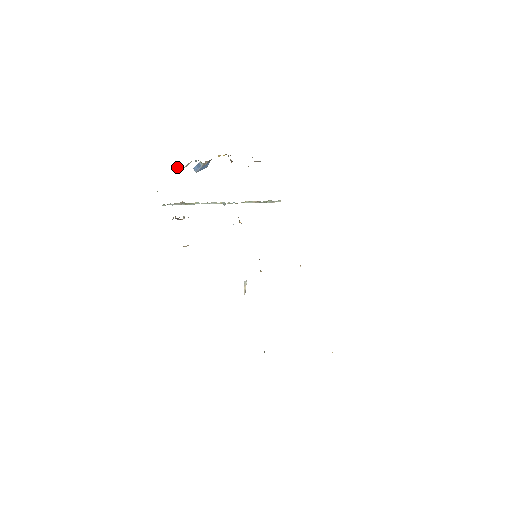
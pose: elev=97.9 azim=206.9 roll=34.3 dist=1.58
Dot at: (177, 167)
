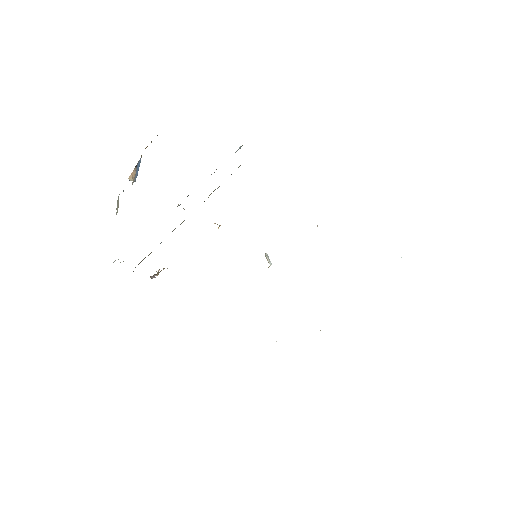
Dot at: occluded
